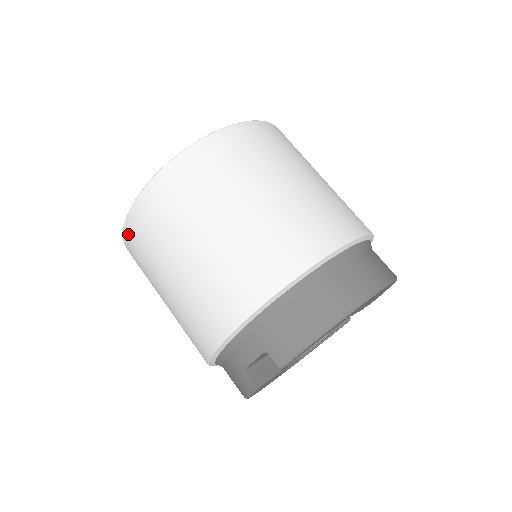
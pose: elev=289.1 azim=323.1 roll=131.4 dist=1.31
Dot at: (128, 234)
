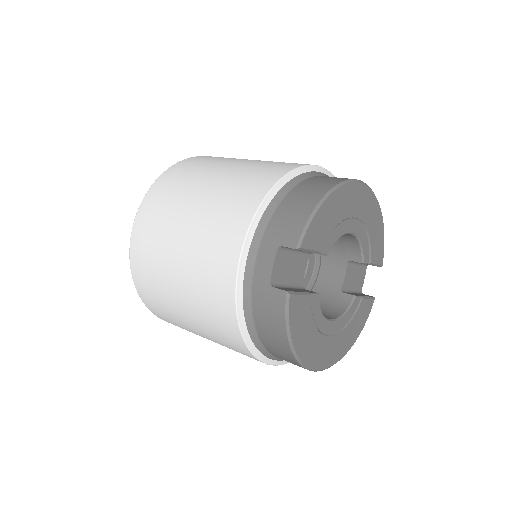
Dot at: (134, 259)
